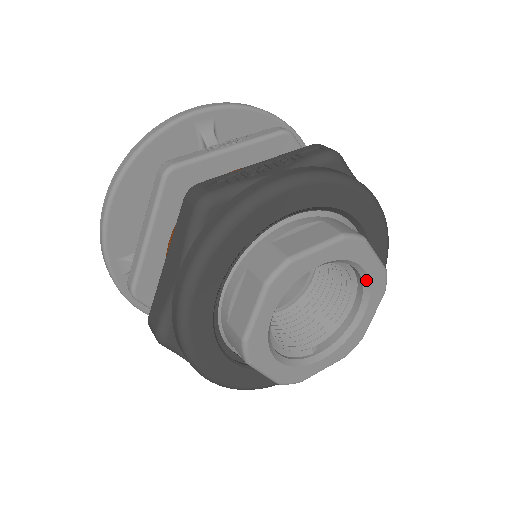
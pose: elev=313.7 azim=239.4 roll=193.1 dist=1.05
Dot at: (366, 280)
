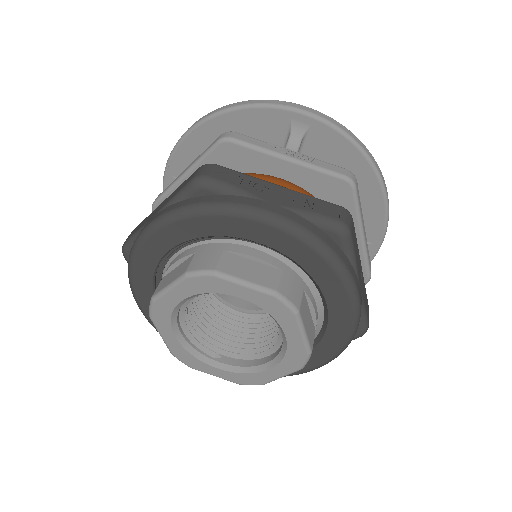
Dot at: (285, 344)
